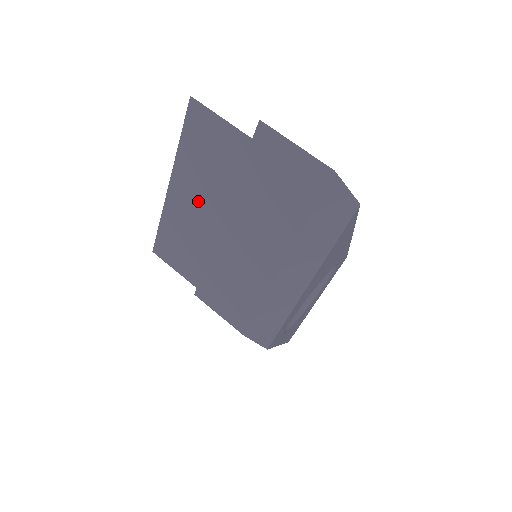
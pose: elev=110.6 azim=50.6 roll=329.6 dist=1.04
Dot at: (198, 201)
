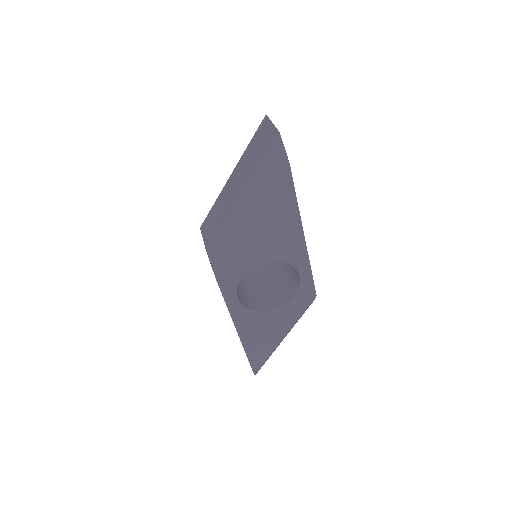
Dot at: occluded
